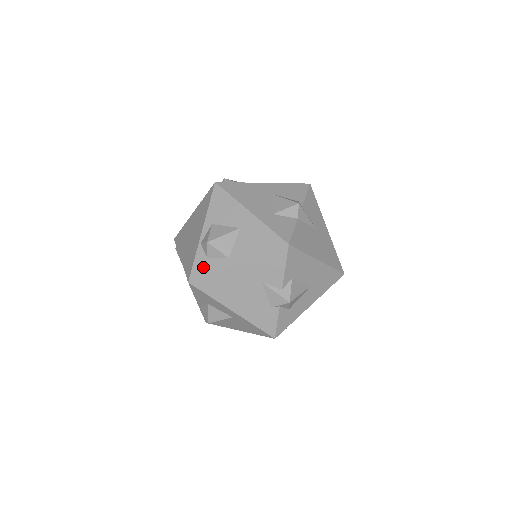
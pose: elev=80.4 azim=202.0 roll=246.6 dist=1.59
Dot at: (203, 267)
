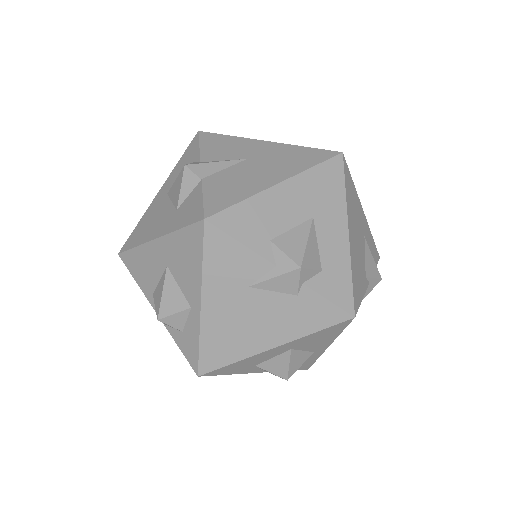
Dot at: (189, 345)
